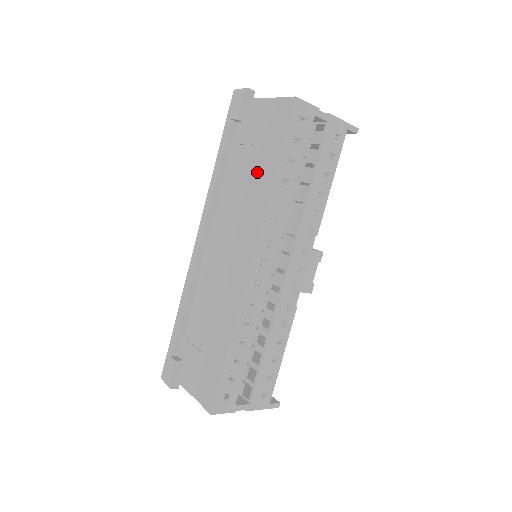
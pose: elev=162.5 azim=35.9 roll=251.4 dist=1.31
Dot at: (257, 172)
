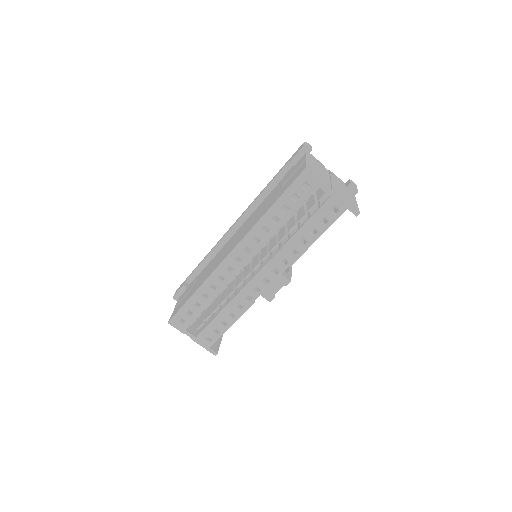
Dot at: (270, 202)
